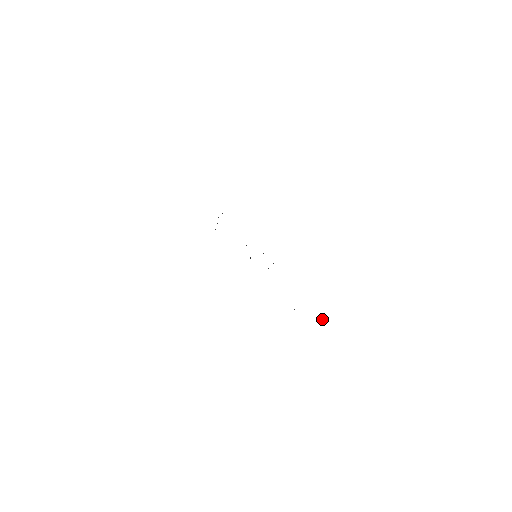
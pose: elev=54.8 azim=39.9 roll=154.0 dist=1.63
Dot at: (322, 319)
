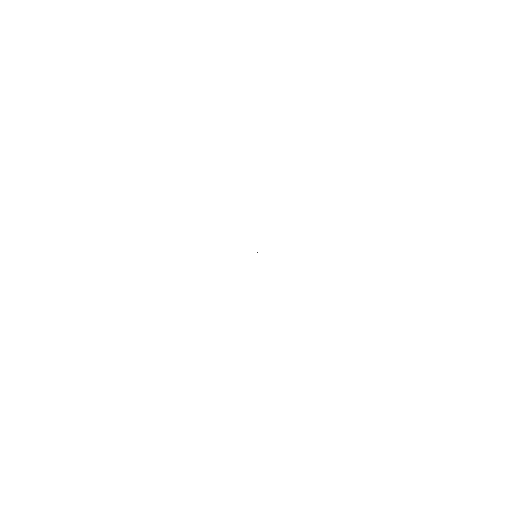
Dot at: occluded
